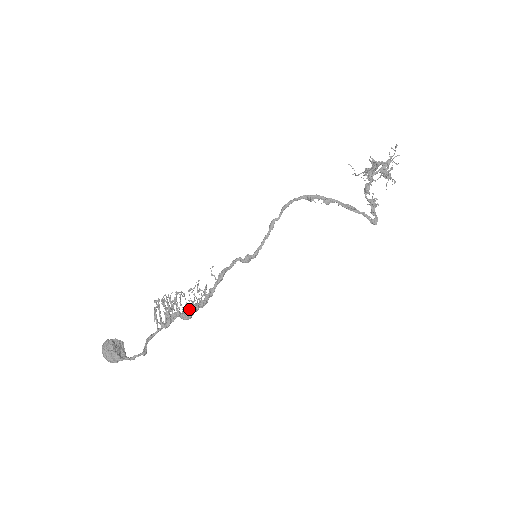
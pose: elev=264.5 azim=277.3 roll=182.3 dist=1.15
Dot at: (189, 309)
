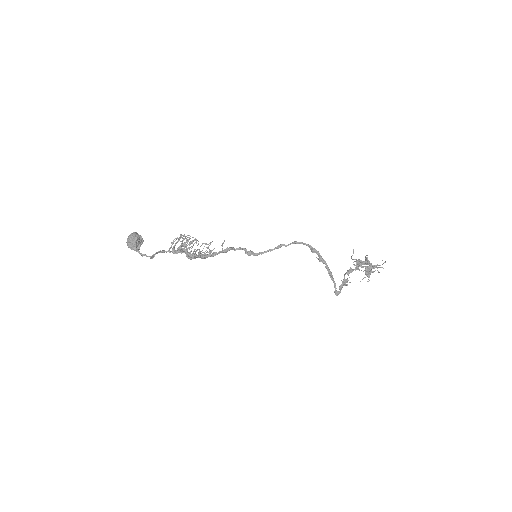
Dot at: (195, 254)
